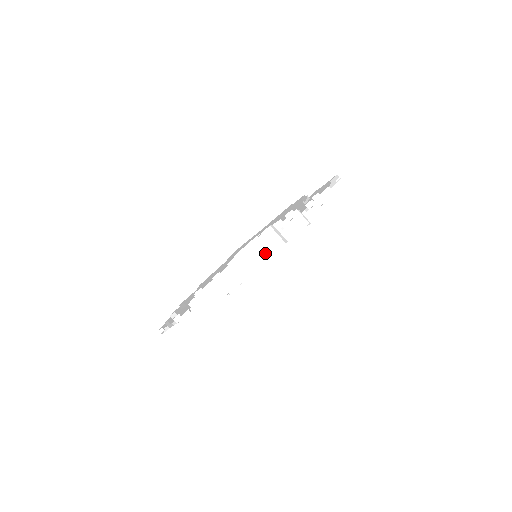
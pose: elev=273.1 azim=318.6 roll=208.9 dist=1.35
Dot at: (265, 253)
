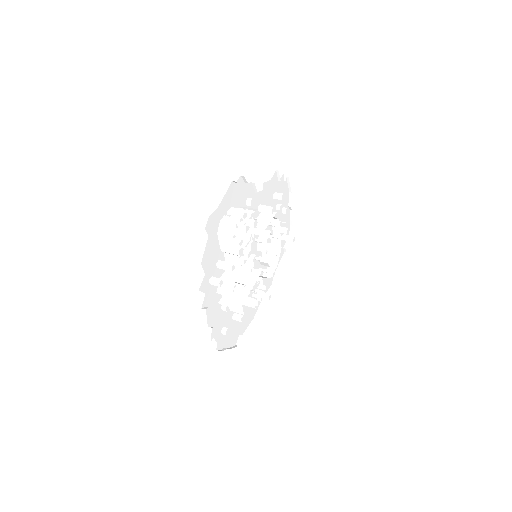
Dot at: (234, 221)
